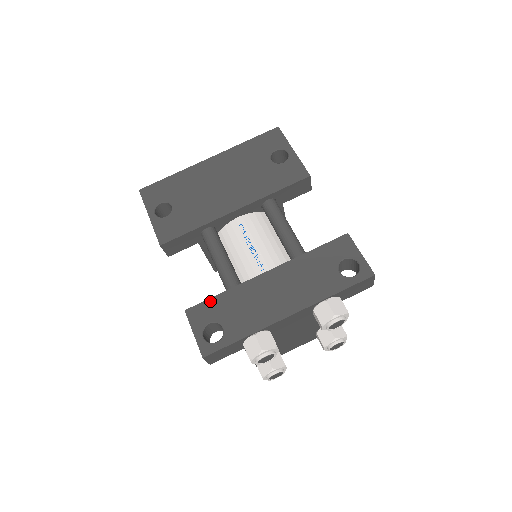
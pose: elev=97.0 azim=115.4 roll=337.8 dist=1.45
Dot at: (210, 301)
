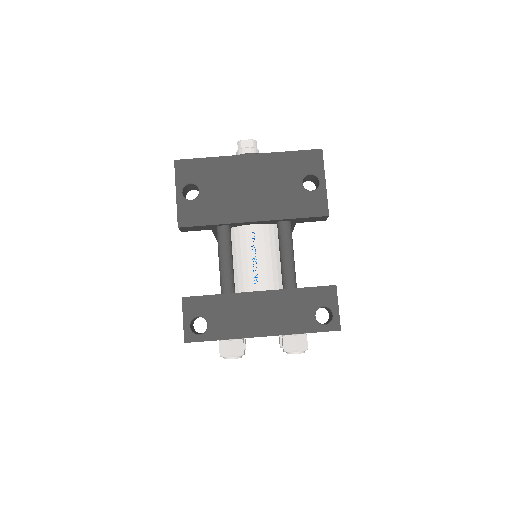
Dot at: (205, 298)
